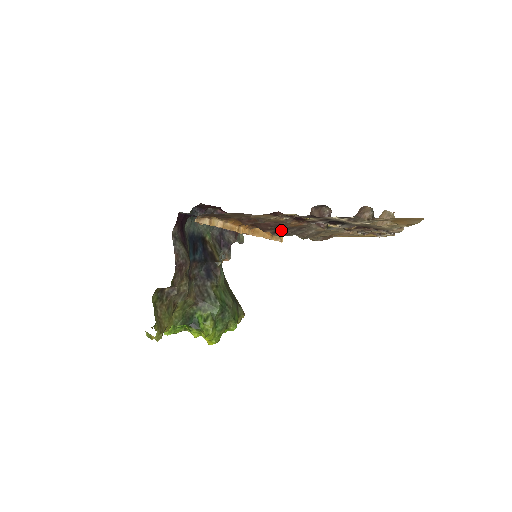
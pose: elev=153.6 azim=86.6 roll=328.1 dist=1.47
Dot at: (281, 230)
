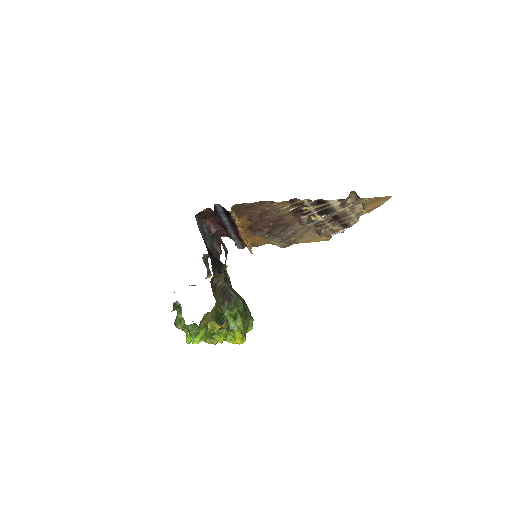
Dot at: (273, 229)
